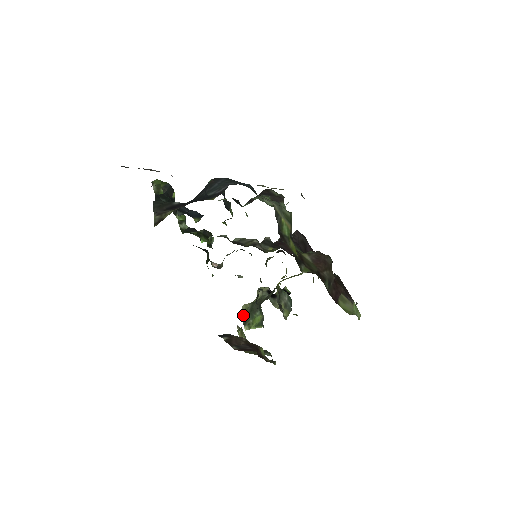
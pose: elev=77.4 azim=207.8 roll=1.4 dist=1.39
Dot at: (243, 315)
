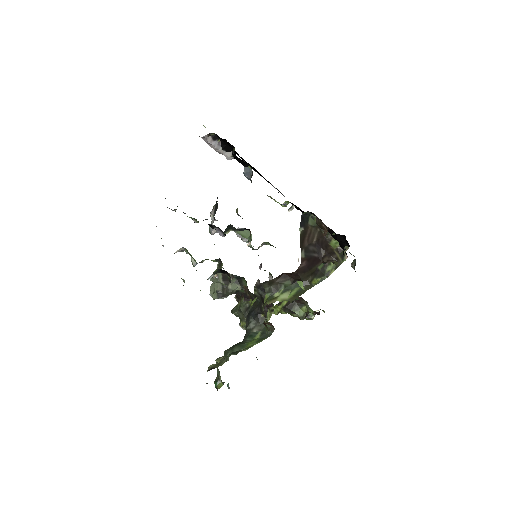
Dot at: (219, 365)
